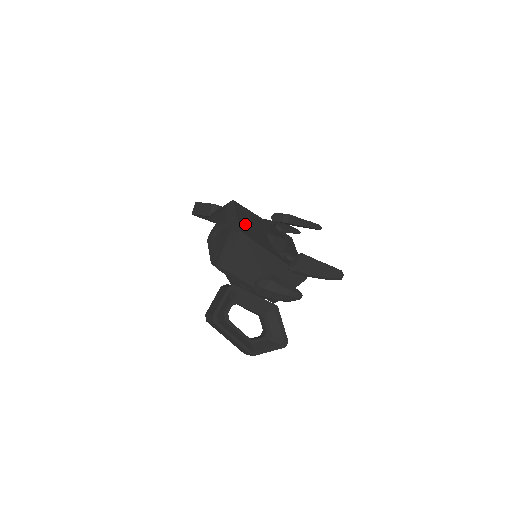
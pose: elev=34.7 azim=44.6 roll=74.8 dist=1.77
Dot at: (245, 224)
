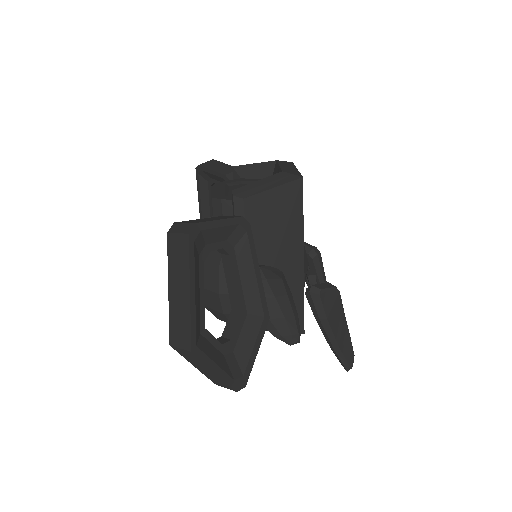
Dot at: occluded
